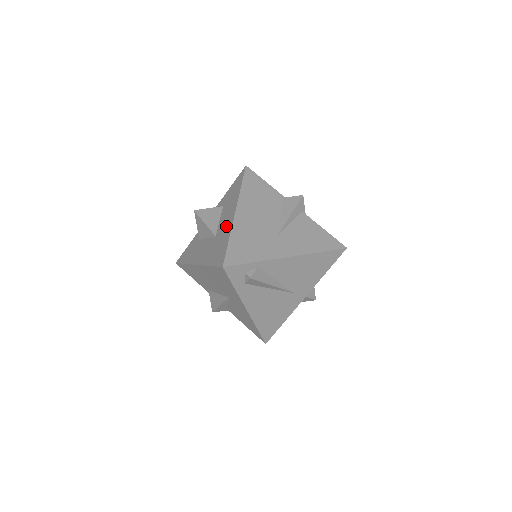
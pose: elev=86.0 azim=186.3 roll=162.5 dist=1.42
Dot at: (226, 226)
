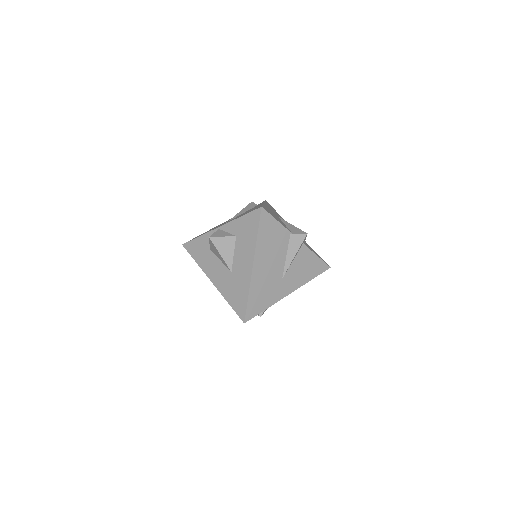
Dot at: (243, 275)
